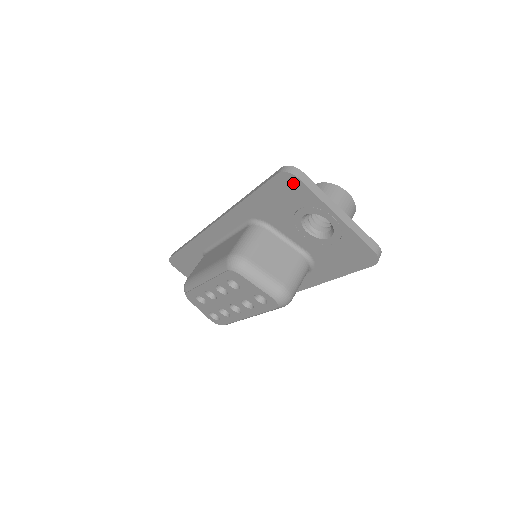
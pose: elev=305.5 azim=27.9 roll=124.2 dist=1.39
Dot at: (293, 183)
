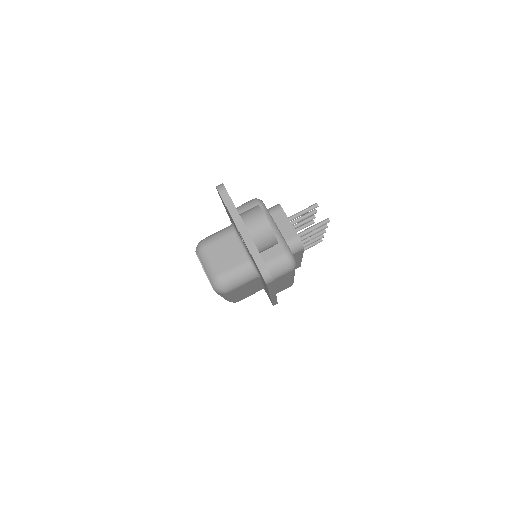
Dot at: occluded
